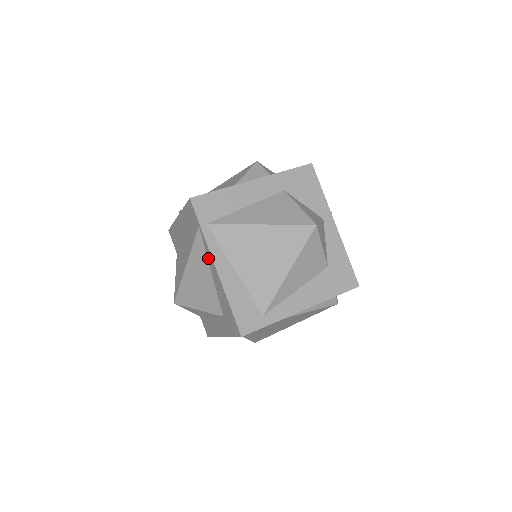
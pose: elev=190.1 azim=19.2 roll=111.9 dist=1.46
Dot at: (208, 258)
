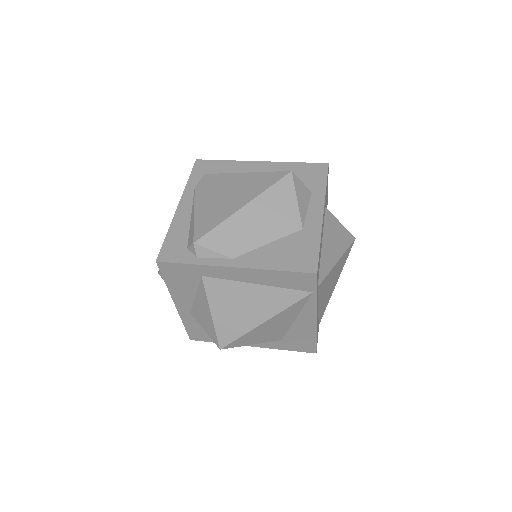
Dot at: (304, 311)
